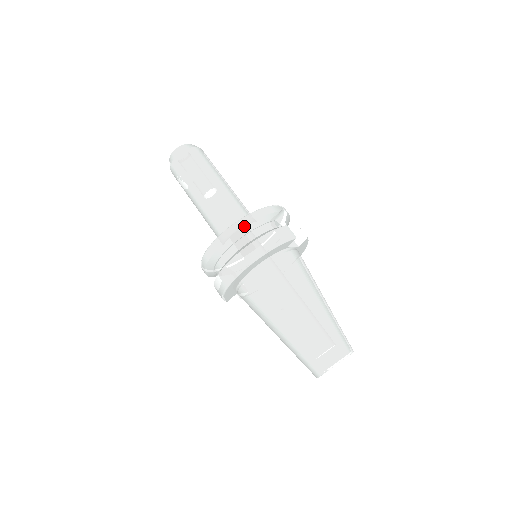
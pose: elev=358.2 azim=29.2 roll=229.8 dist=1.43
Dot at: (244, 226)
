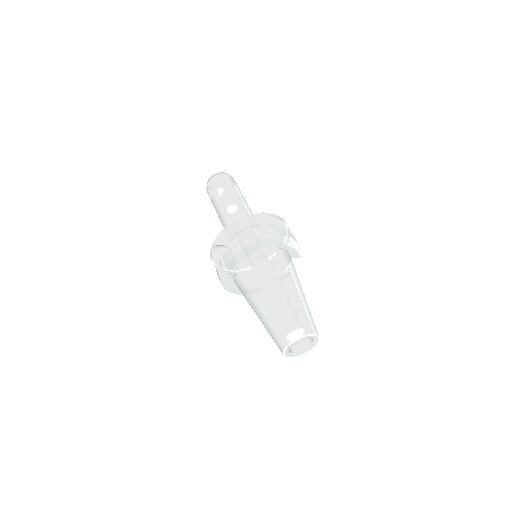
Dot at: (284, 221)
